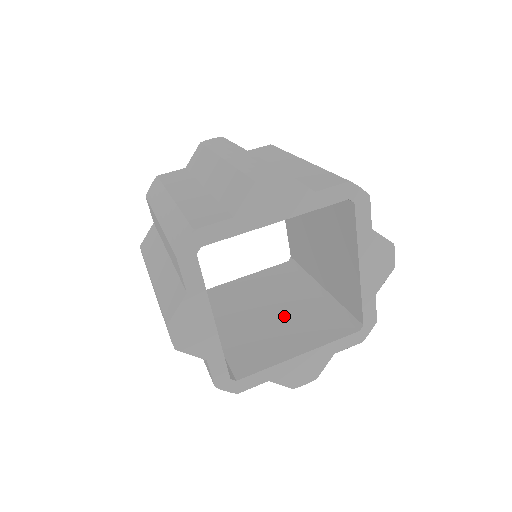
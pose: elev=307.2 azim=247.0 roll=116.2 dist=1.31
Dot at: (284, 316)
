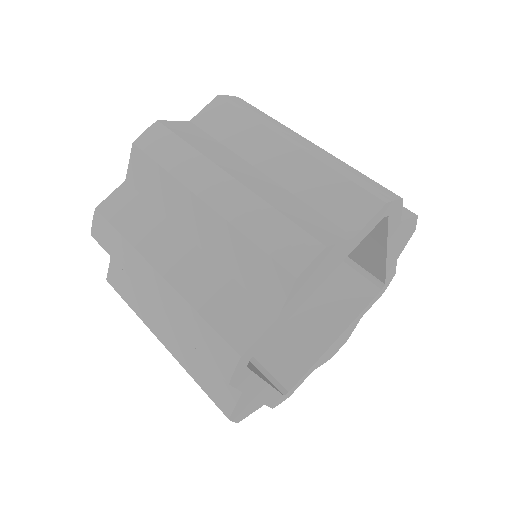
Dot at: occluded
